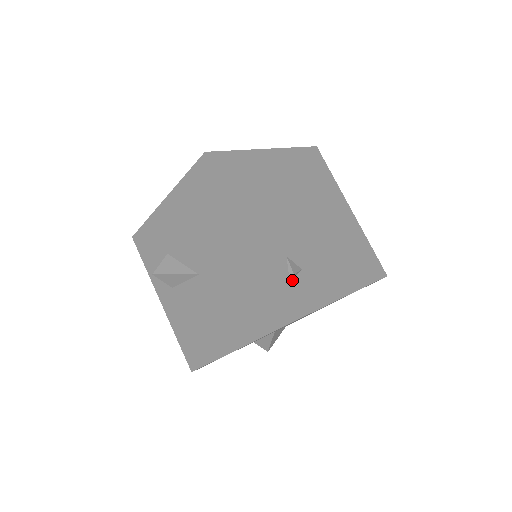
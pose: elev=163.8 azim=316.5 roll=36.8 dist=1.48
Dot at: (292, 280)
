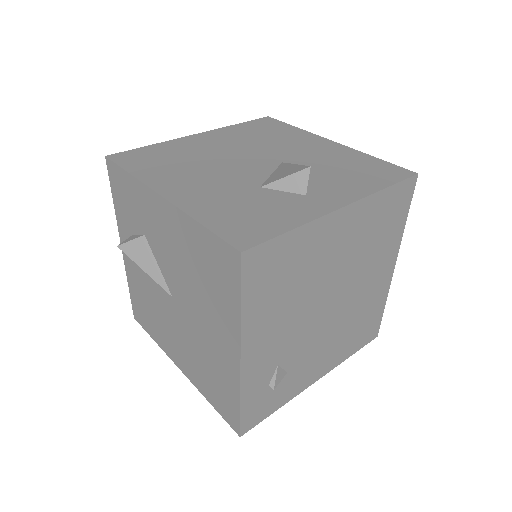
Dot at: (269, 390)
